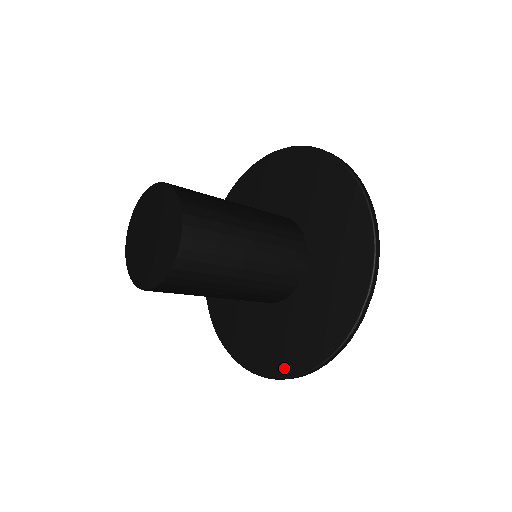
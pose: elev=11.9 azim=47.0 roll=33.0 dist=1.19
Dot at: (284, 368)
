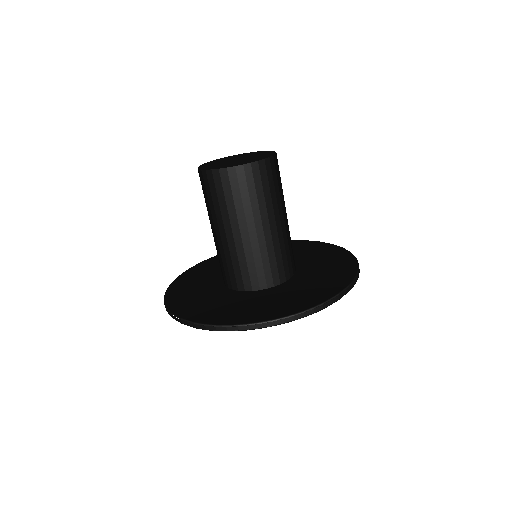
Dot at: (248, 319)
